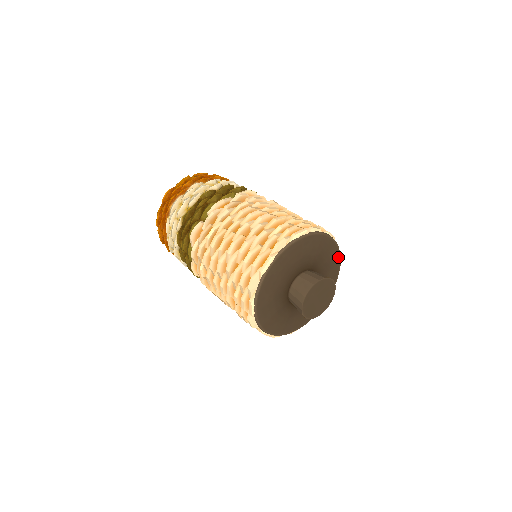
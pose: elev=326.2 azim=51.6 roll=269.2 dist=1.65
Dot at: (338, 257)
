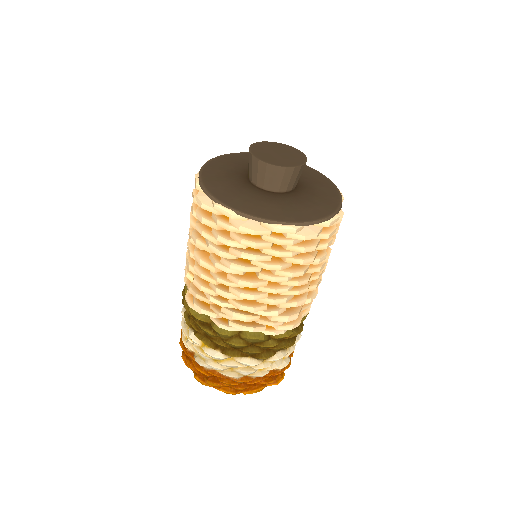
Dot at: (329, 182)
